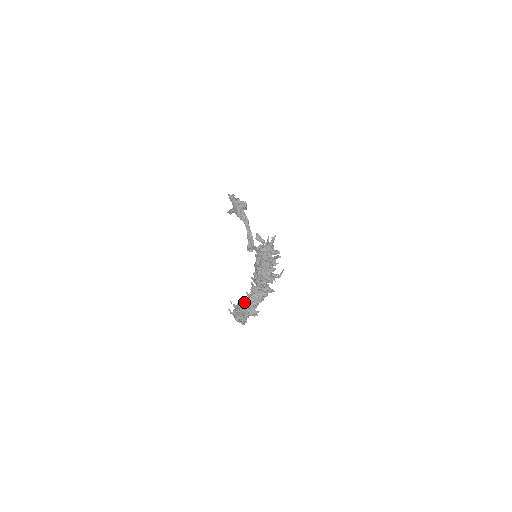
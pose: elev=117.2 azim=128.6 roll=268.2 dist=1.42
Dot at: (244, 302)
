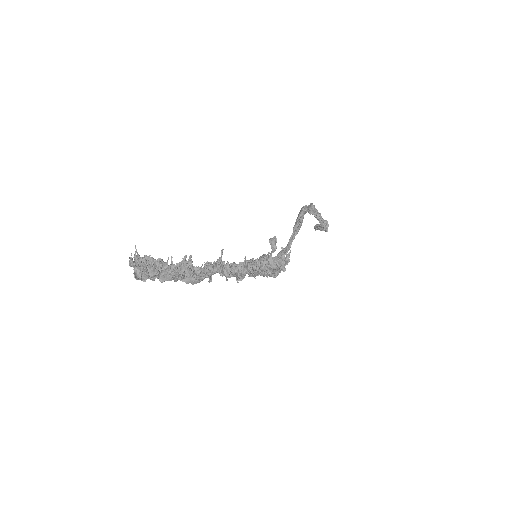
Dot at: (155, 260)
